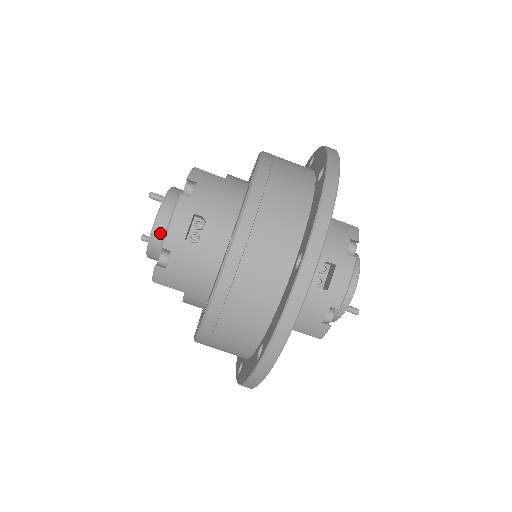
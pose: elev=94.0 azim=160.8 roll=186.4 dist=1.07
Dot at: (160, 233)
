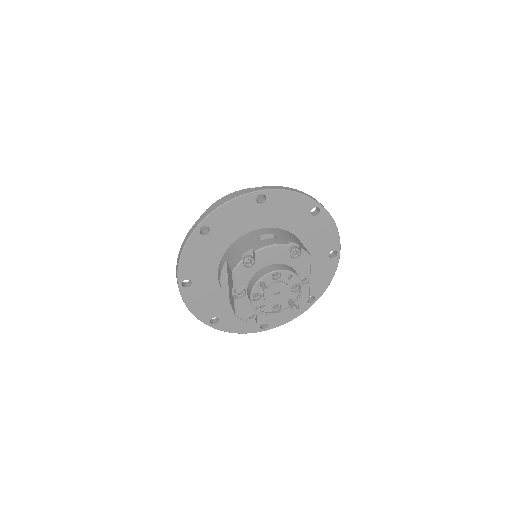
Dot at: occluded
